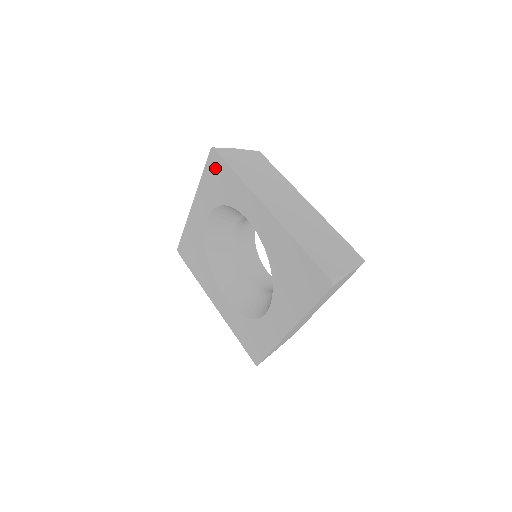
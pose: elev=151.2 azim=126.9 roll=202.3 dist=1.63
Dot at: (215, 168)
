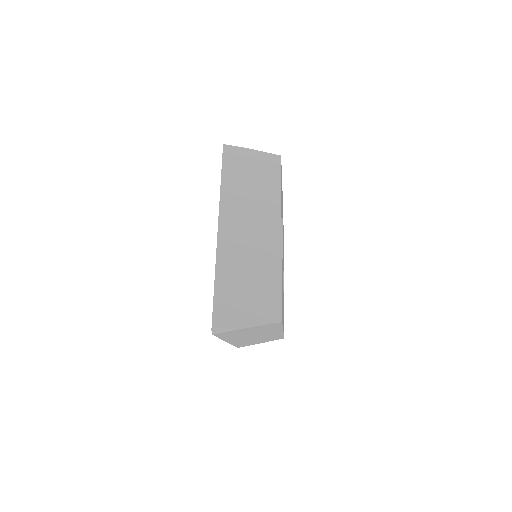
Dot at: occluded
